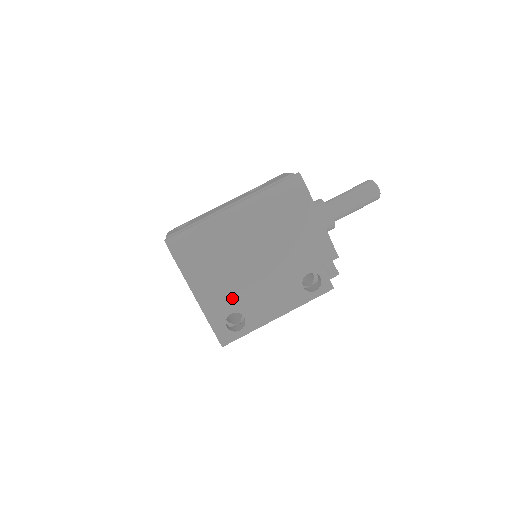
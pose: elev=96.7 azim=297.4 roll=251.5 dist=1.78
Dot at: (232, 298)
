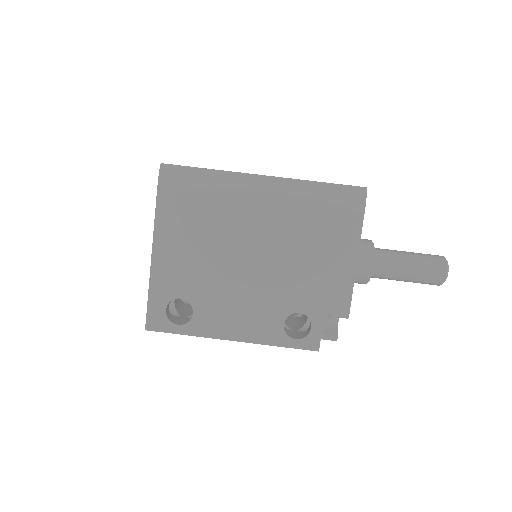
Dot at: (193, 281)
